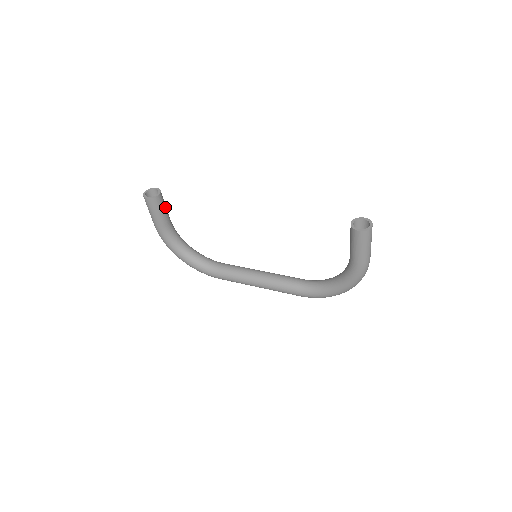
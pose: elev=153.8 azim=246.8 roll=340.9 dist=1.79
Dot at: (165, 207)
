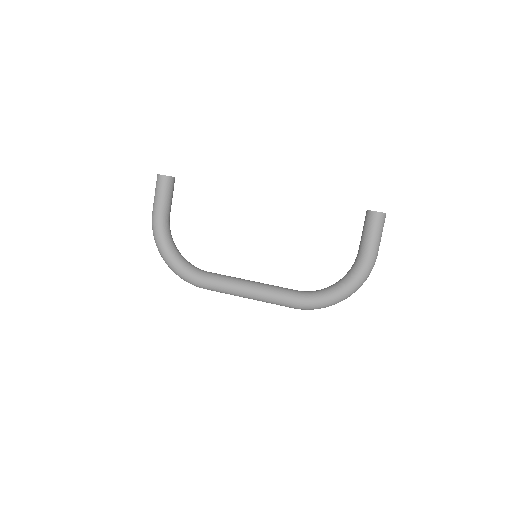
Dot at: (172, 195)
